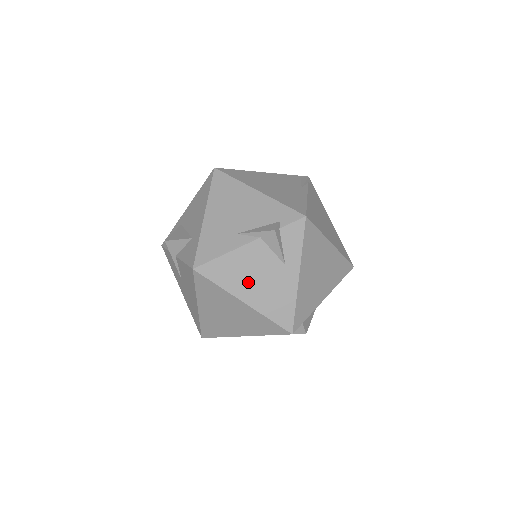
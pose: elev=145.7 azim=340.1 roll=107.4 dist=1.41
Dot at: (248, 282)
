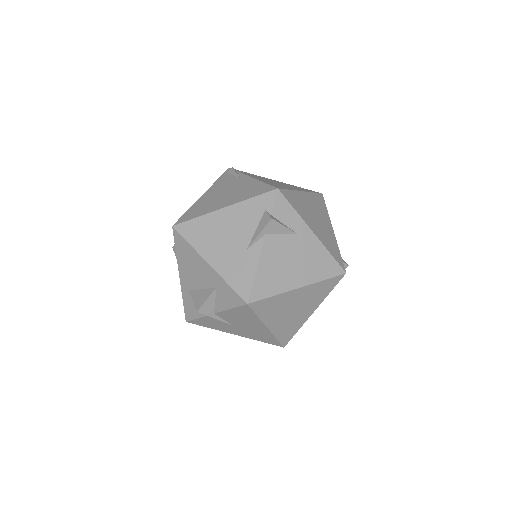
Dot at: (288, 272)
